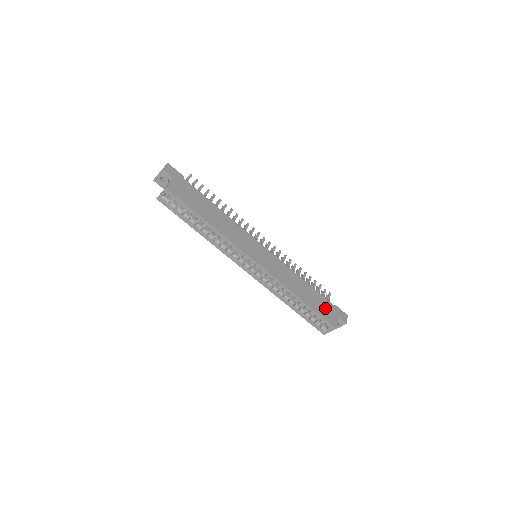
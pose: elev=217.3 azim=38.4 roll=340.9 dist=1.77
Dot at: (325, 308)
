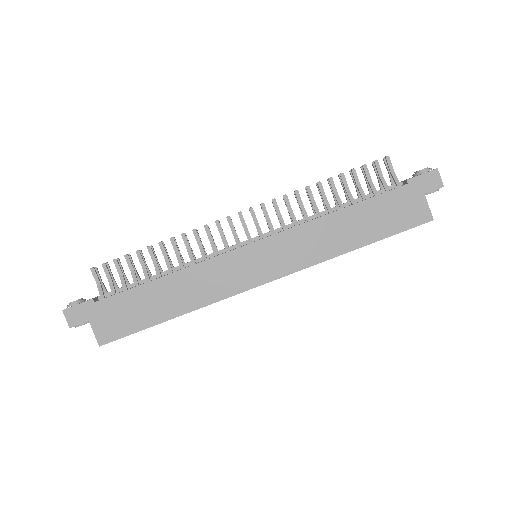
Dot at: (396, 210)
